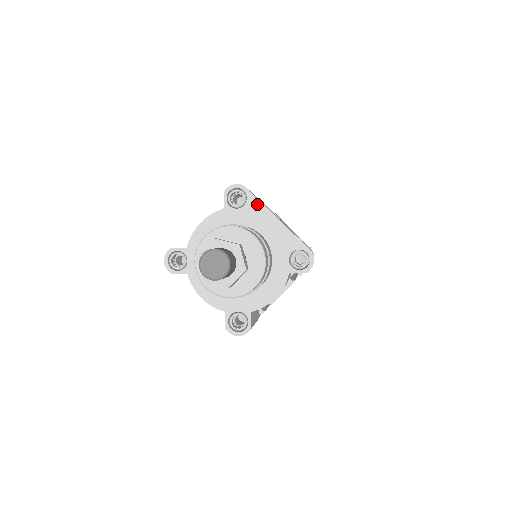
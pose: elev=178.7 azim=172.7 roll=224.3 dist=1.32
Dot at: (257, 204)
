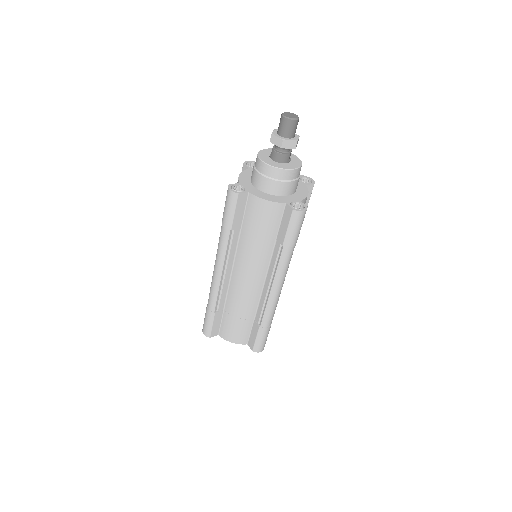
Dot at: occluded
